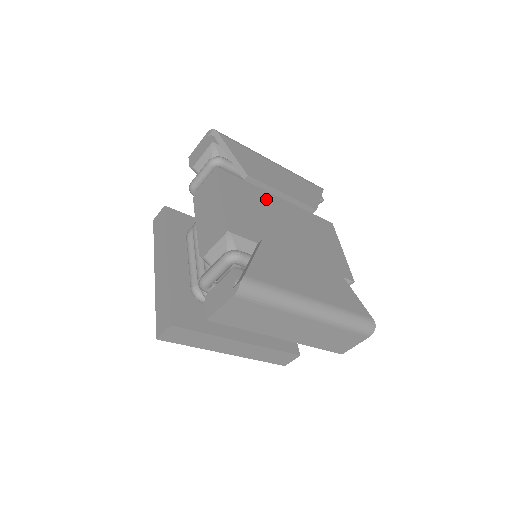
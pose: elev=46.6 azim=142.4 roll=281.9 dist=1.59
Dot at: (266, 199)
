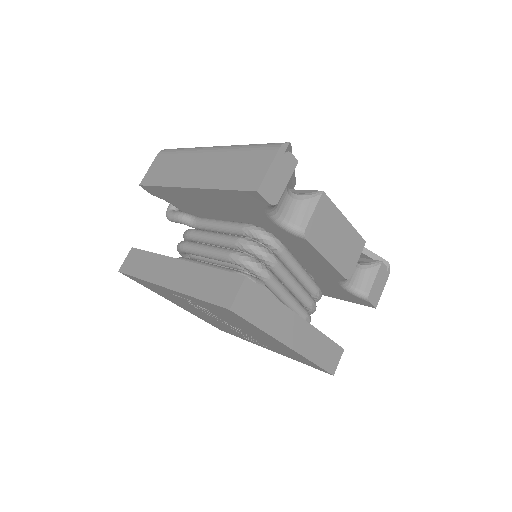
Dot at: occluded
